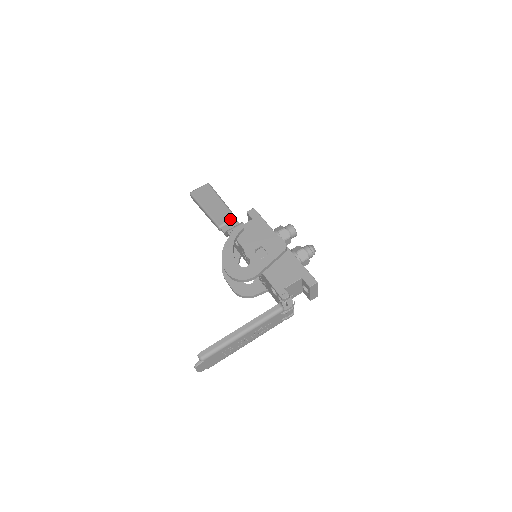
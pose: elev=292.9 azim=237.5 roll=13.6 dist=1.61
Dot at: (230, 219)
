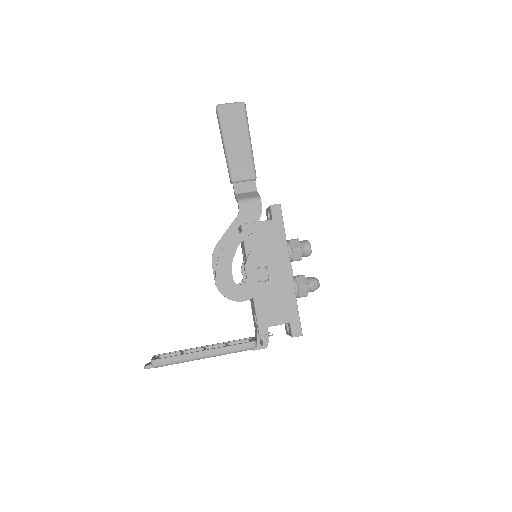
Dot at: (249, 177)
